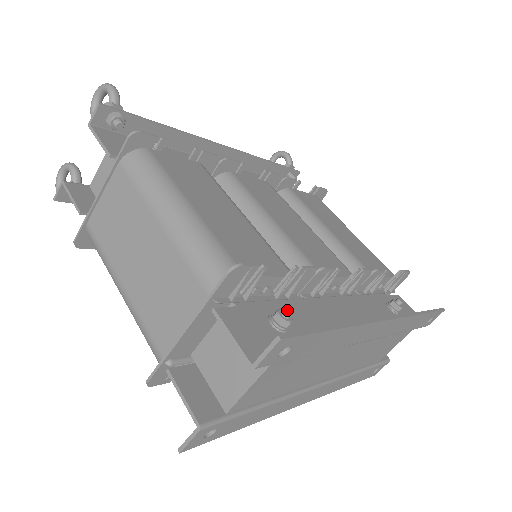
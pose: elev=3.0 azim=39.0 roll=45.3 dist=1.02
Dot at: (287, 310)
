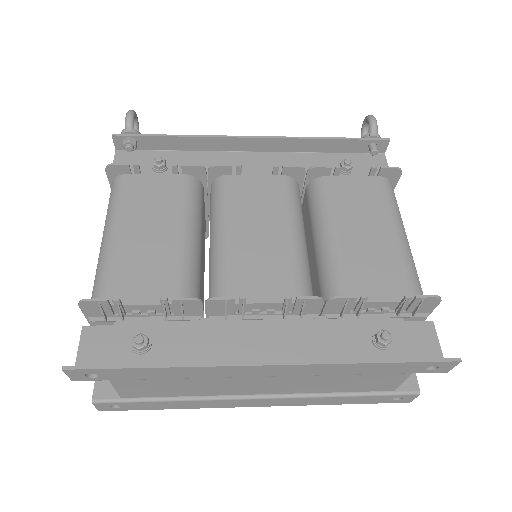
Dot at: (137, 338)
